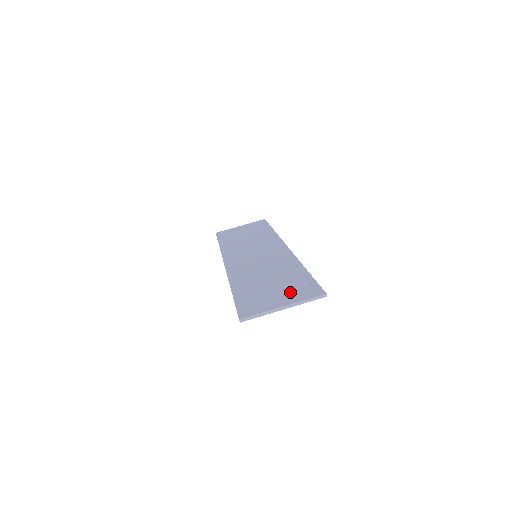
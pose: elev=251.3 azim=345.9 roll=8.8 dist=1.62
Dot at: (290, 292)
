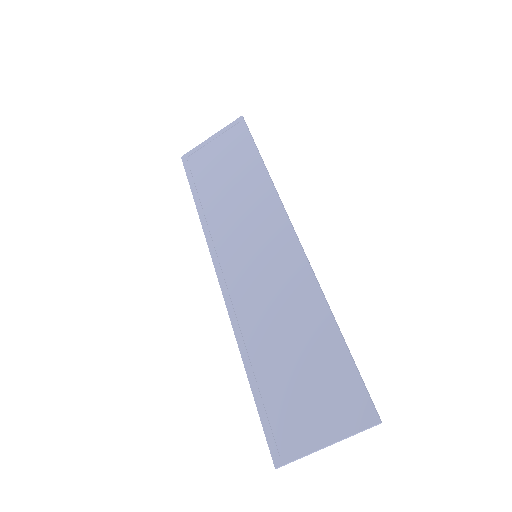
Dot at: (328, 401)
